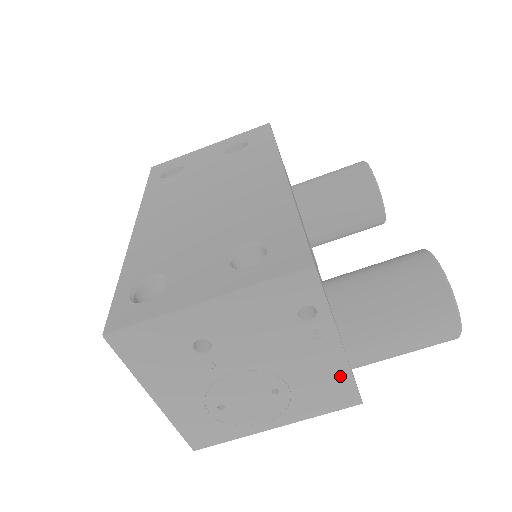
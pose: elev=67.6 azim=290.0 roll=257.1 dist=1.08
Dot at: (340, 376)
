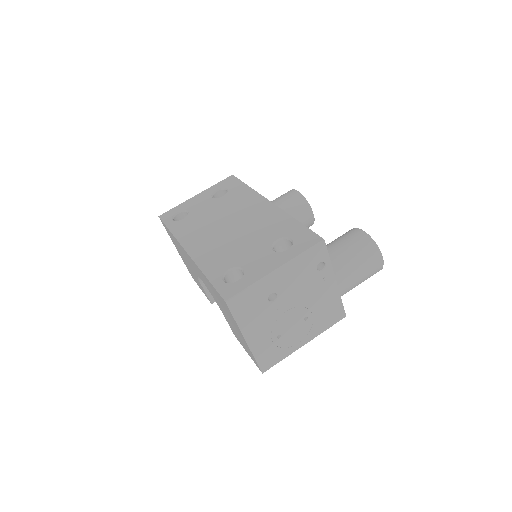
Dot at: (336, 301)
